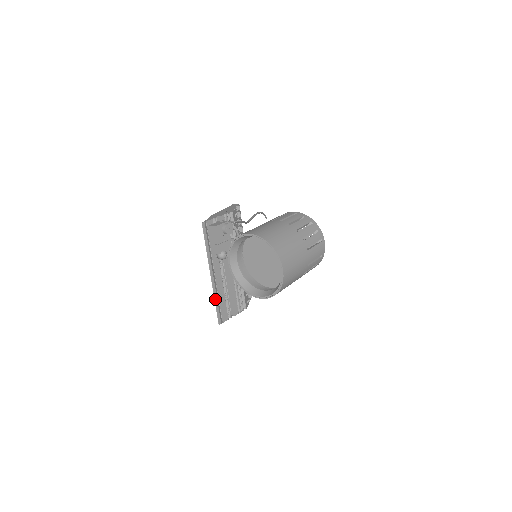
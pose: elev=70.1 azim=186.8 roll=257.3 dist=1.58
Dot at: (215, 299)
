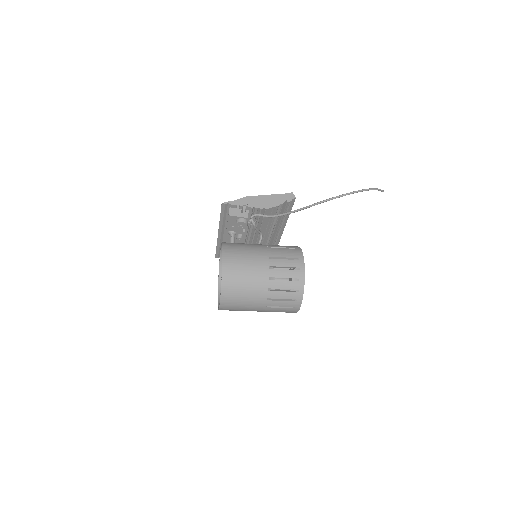
Dot at: (218, 245)
